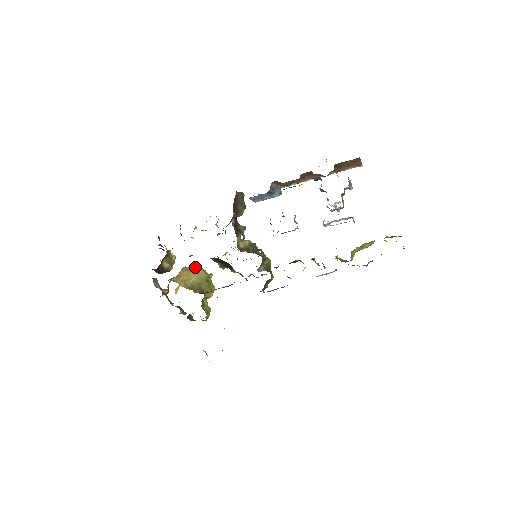
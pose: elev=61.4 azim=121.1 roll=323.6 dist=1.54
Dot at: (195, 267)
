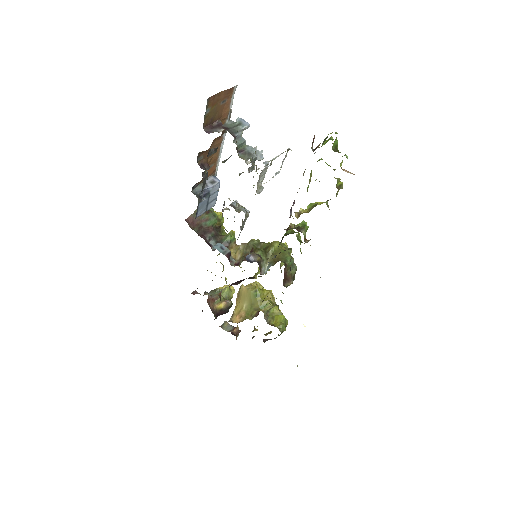
Dot at: (241, 290)
